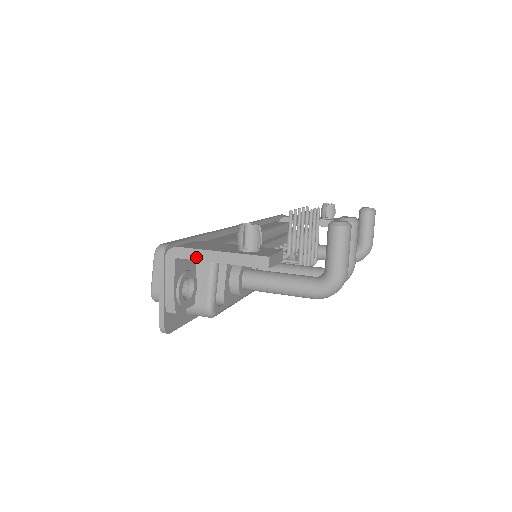
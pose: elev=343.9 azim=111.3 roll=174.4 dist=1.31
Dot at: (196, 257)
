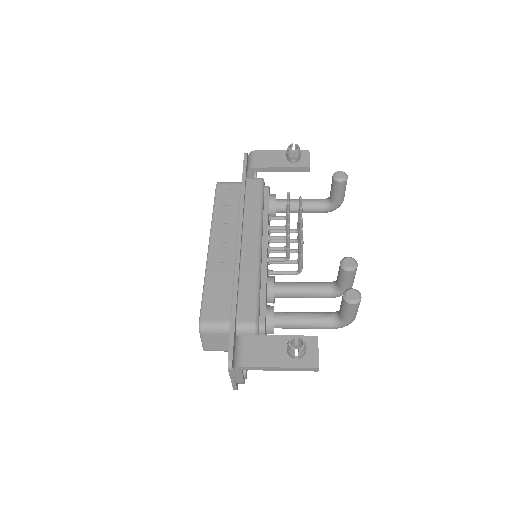
Dot at: occluded
